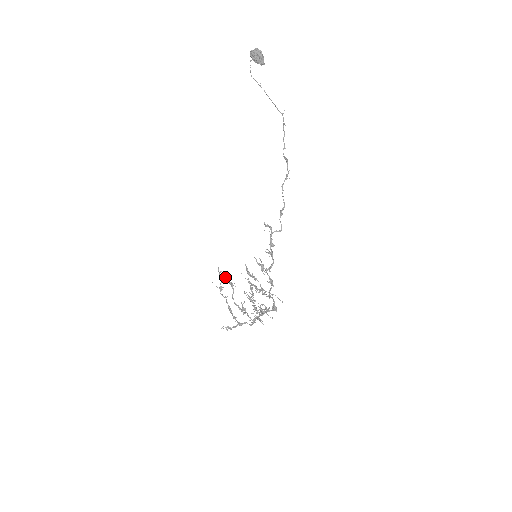
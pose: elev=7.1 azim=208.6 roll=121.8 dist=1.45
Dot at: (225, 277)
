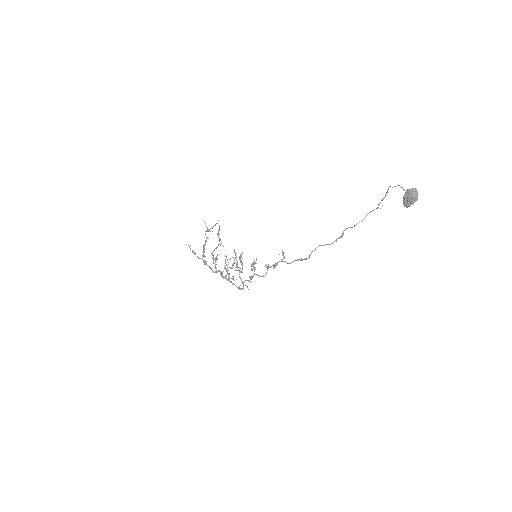
Dot at: (218, 231)
